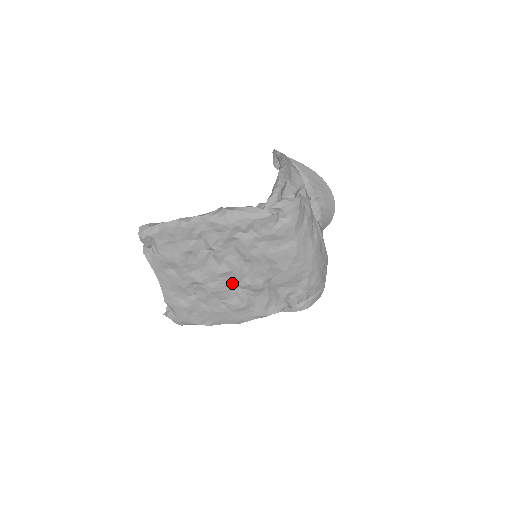
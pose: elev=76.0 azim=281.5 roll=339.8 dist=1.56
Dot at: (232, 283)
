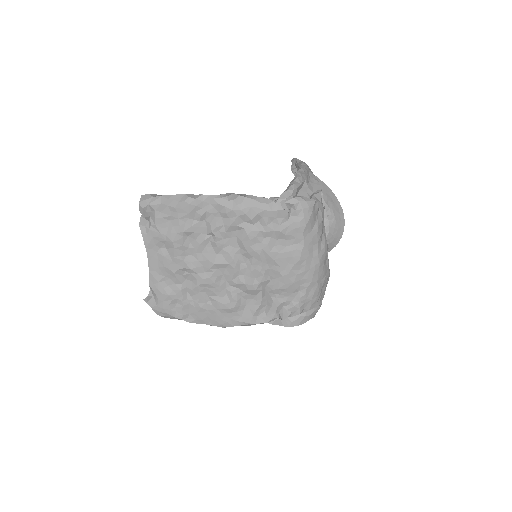
Dot at: (225, 278)
